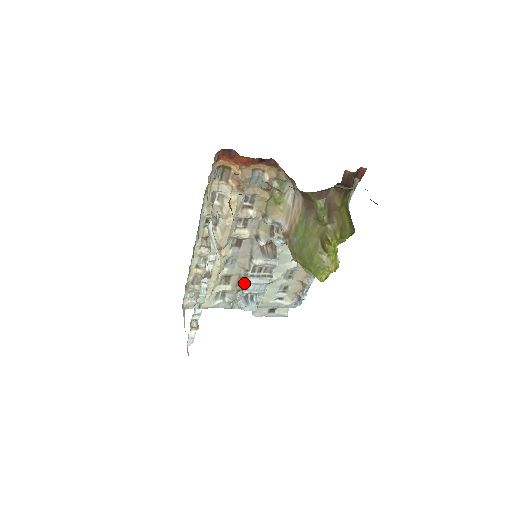
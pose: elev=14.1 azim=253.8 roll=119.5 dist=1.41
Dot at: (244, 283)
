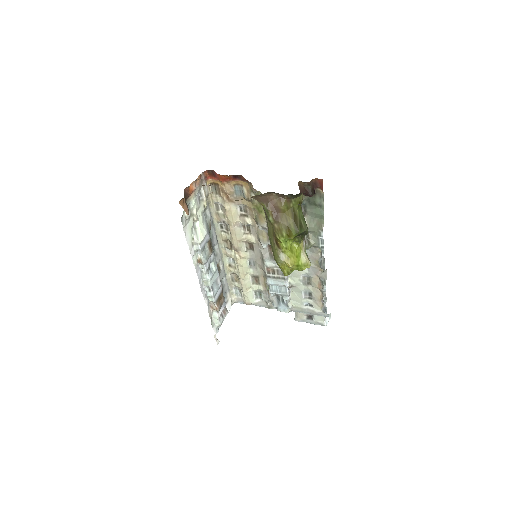
Dot at: (266, 283)
